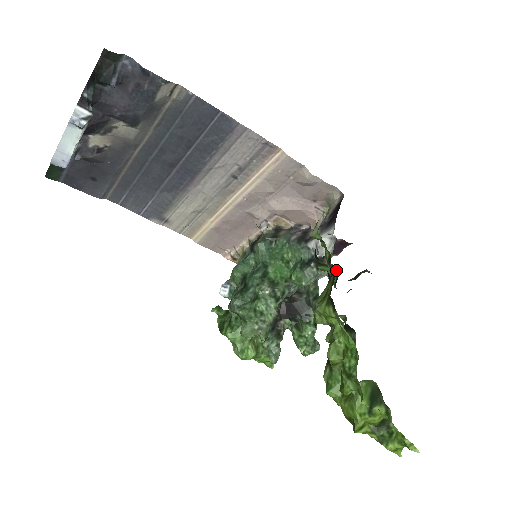
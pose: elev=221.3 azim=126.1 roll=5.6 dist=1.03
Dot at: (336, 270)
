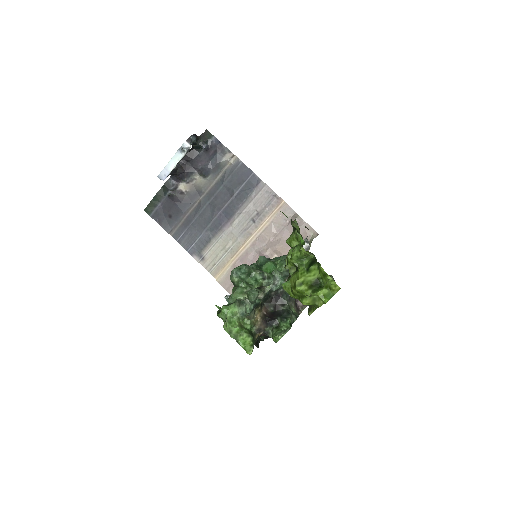
Dot at: occluded
